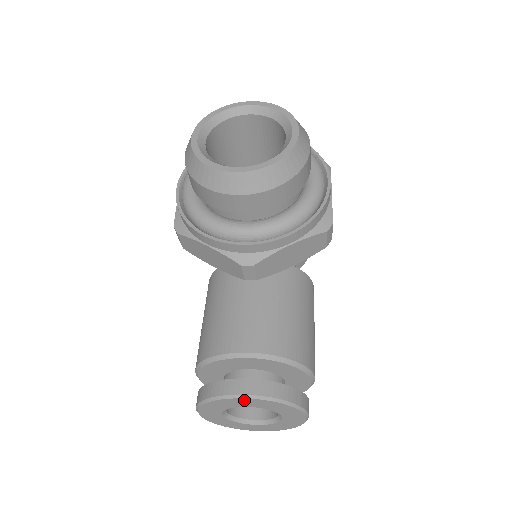
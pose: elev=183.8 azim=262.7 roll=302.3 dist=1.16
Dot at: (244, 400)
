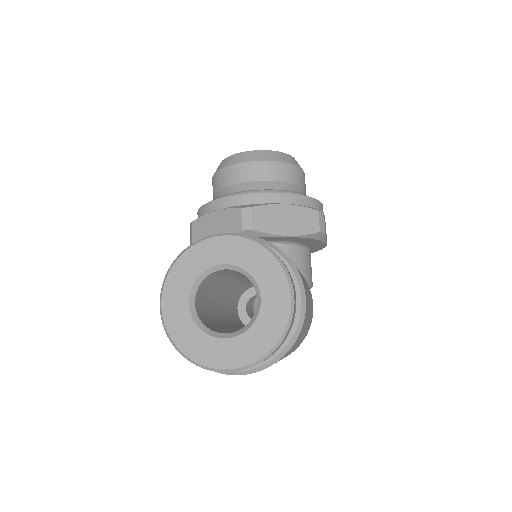
Dot at: (220, 242)
